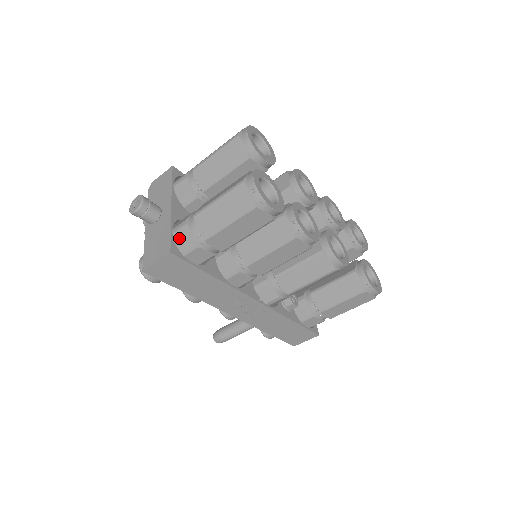
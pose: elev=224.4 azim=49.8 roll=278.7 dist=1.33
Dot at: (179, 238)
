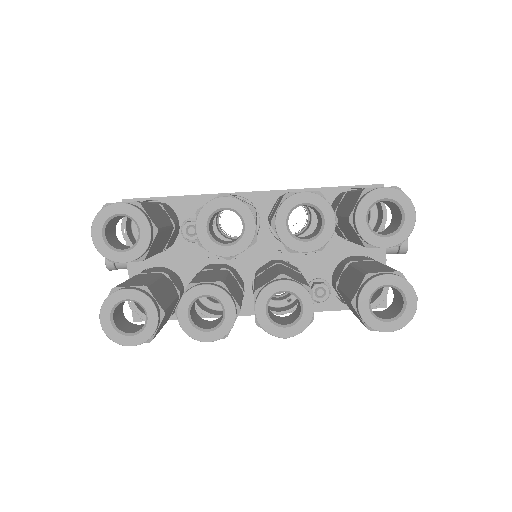
Dot at: occluded
